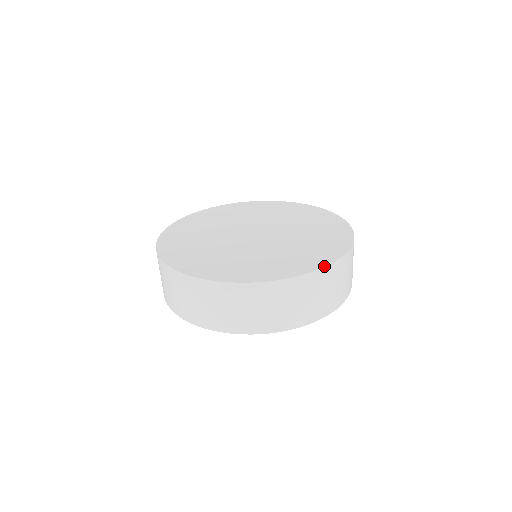
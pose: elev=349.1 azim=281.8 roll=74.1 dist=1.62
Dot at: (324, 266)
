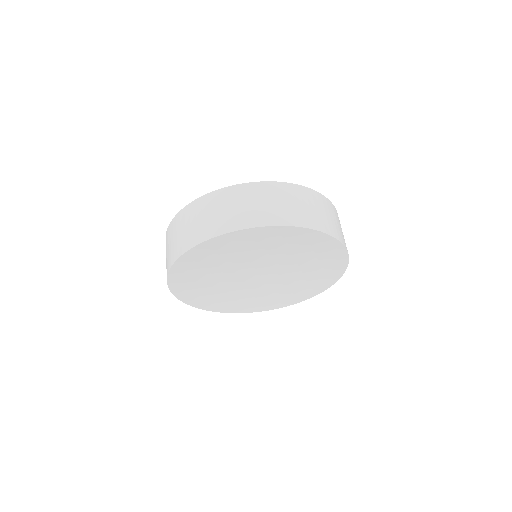
Dot at: occluded
